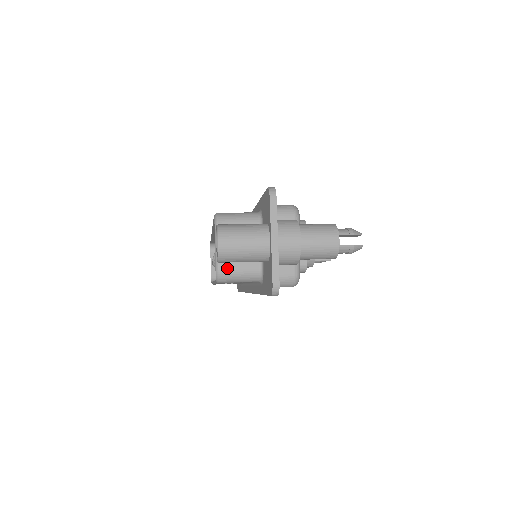
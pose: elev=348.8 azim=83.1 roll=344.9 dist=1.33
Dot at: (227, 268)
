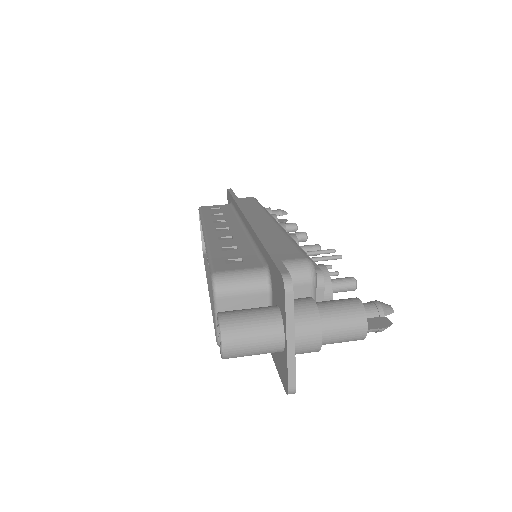
Dot at: occluded
